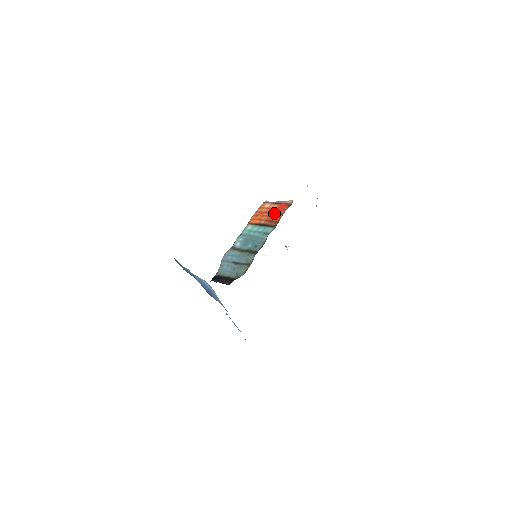
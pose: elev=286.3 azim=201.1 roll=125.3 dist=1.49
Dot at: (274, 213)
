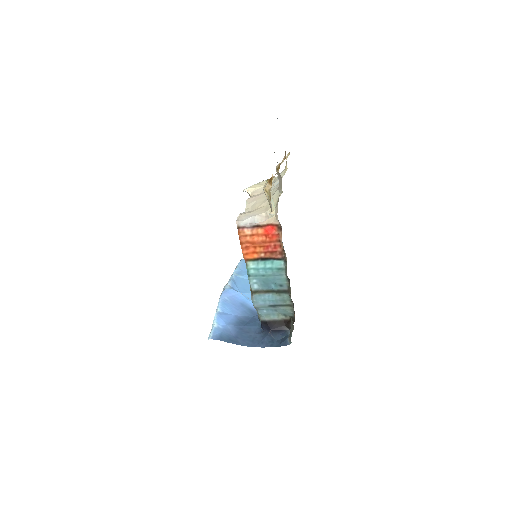
Dot at: (268, 242)
